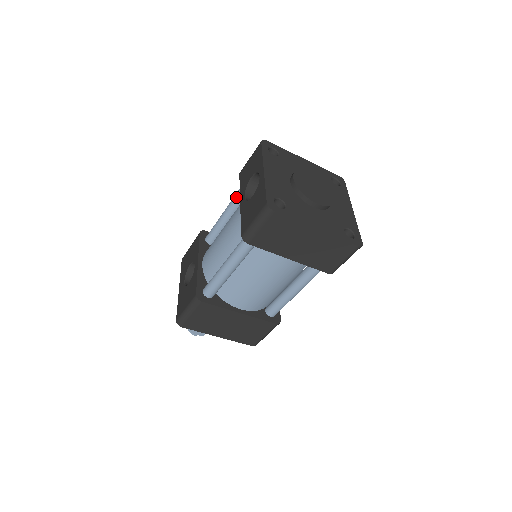
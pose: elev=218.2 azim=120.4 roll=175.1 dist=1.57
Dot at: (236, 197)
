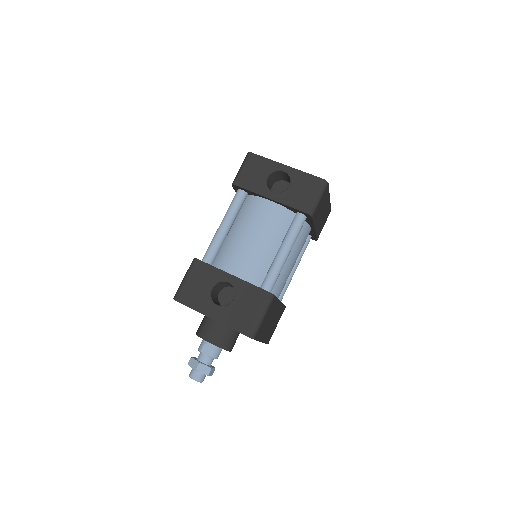
Dot at: (236, 207)
